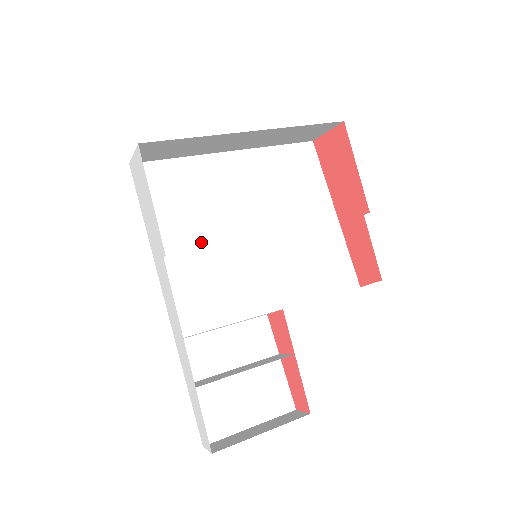
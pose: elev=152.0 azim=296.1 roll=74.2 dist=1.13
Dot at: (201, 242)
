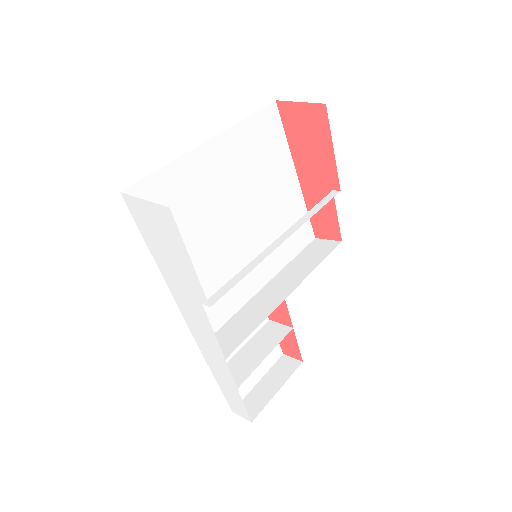
Dot at: (202, 251)
